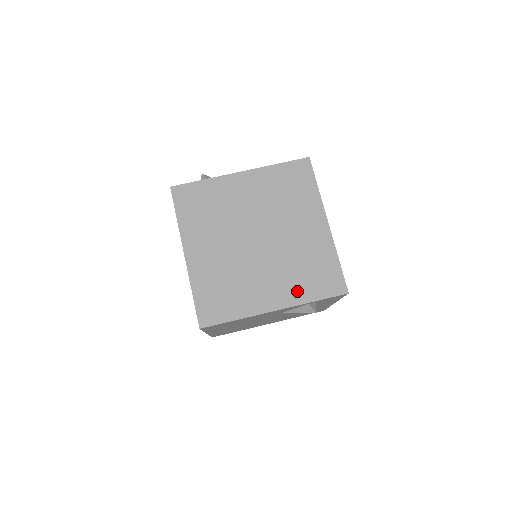
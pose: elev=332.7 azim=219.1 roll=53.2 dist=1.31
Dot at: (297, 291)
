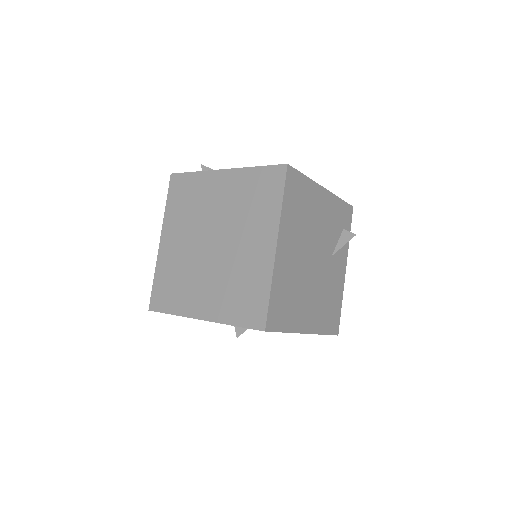
Dot at: (223, 309)
